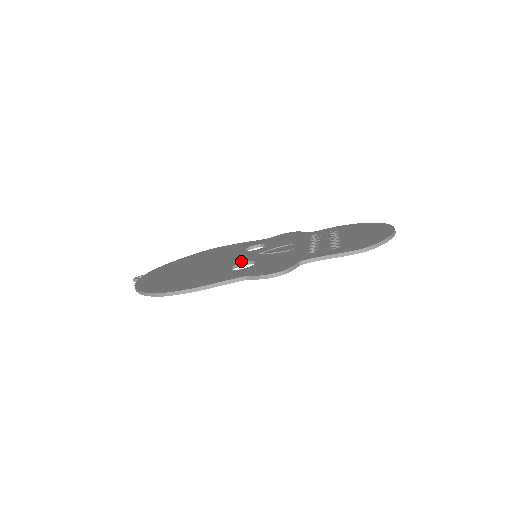
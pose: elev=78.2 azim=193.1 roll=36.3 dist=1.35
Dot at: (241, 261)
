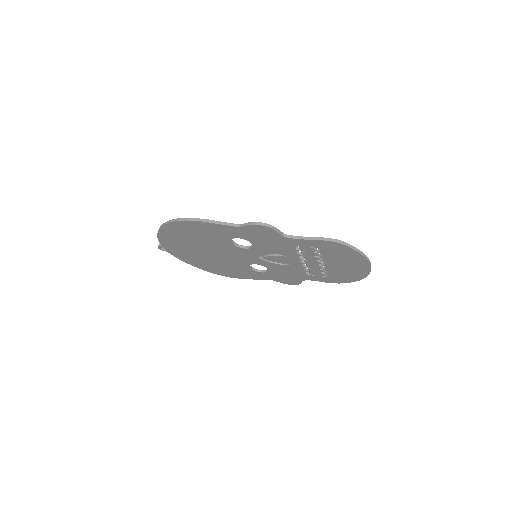
Dot at: (243, 247)
